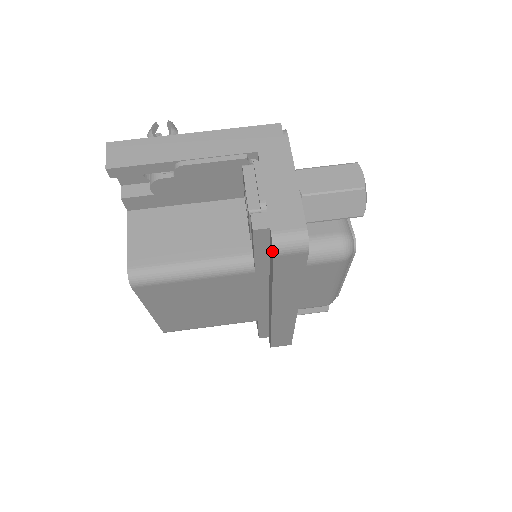
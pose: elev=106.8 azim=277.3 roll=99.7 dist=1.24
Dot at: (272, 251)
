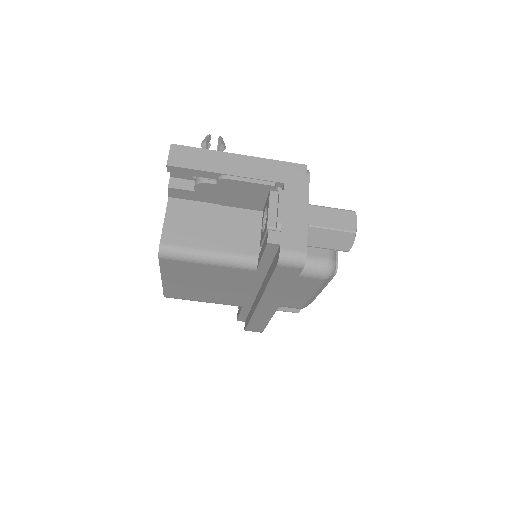
Dot at: (277, 261)
